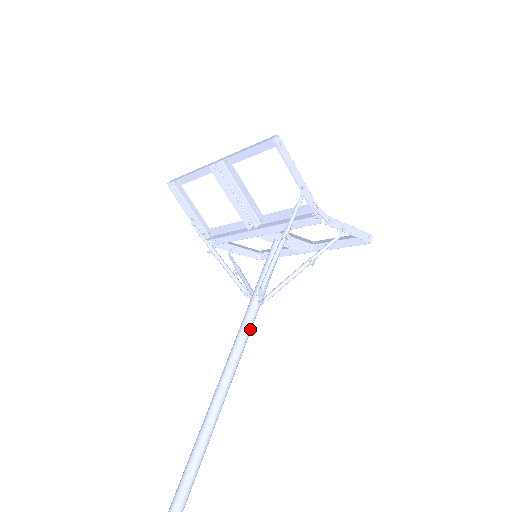
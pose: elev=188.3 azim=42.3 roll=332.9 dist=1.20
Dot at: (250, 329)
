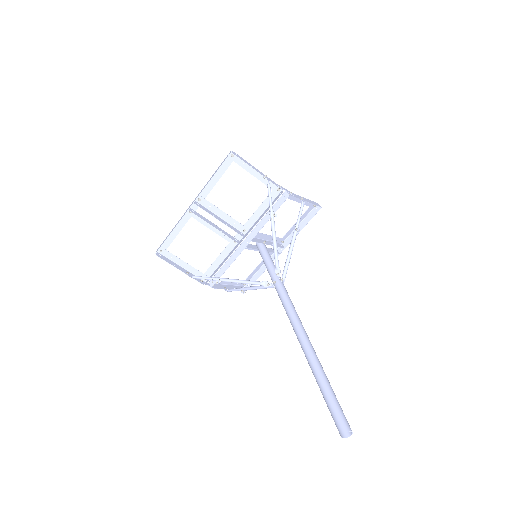
Dot at: occluded
